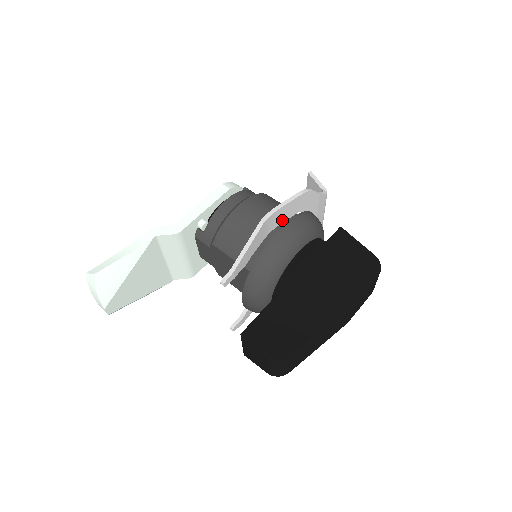
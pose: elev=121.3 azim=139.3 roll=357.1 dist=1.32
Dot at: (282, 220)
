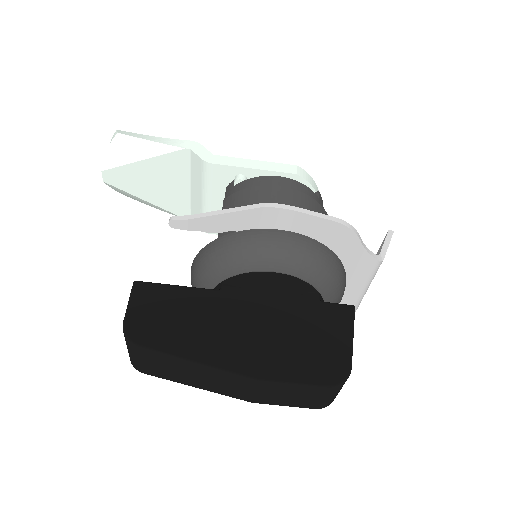
Dot at: occluded
